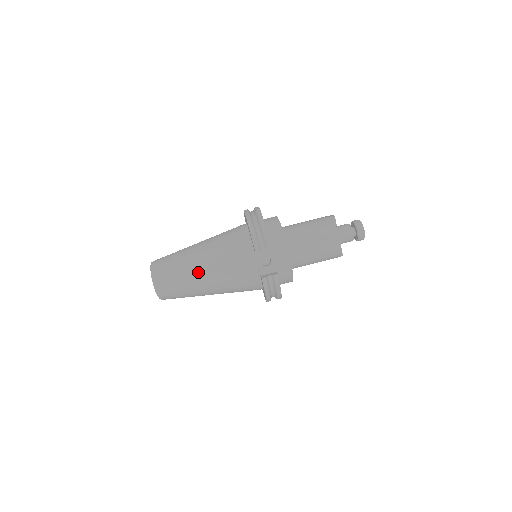
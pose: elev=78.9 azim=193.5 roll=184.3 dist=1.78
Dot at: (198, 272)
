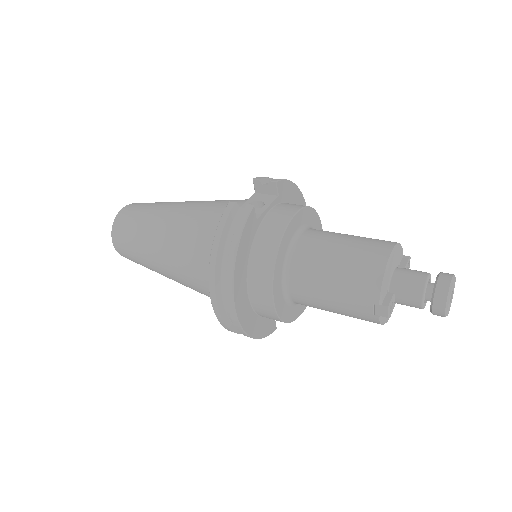
Dot at: (174, 205)
